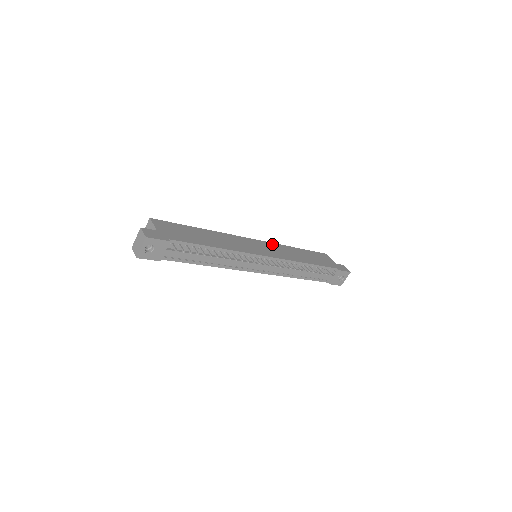
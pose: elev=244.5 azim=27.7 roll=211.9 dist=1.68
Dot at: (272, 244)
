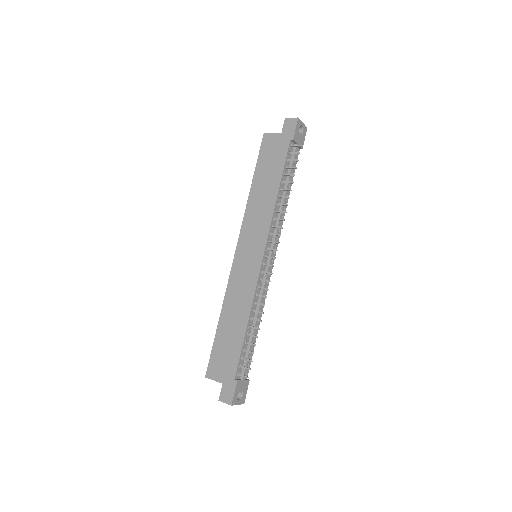
Dot at: (244, 225)
